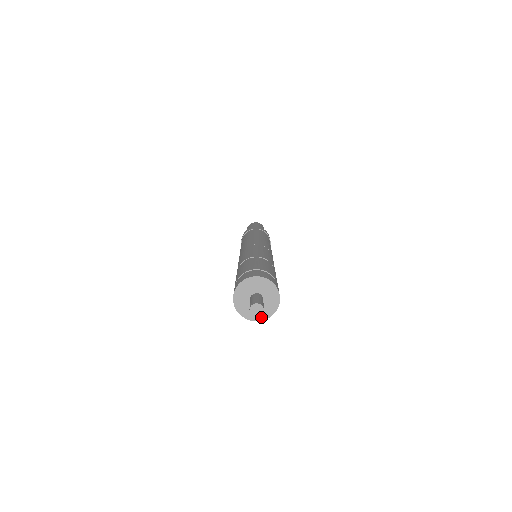
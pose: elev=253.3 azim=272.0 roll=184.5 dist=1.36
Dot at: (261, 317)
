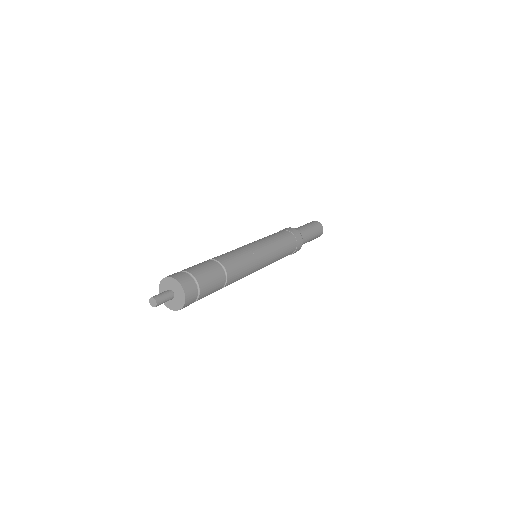
Dot at: (168, 305)
